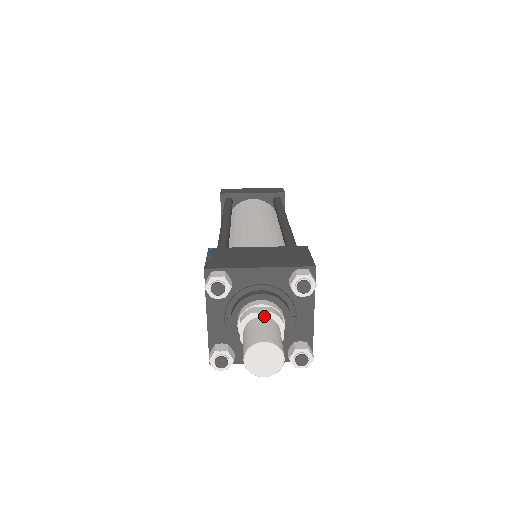
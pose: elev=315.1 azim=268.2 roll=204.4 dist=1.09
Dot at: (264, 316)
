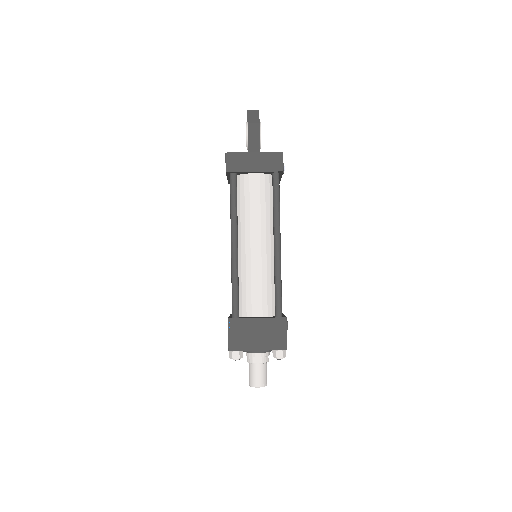
Dot at: (259, 363)
